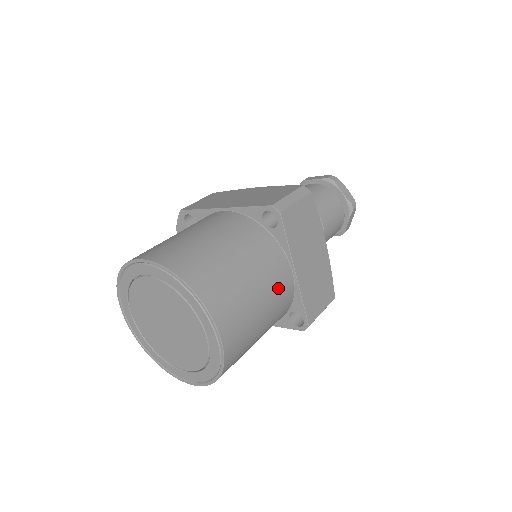
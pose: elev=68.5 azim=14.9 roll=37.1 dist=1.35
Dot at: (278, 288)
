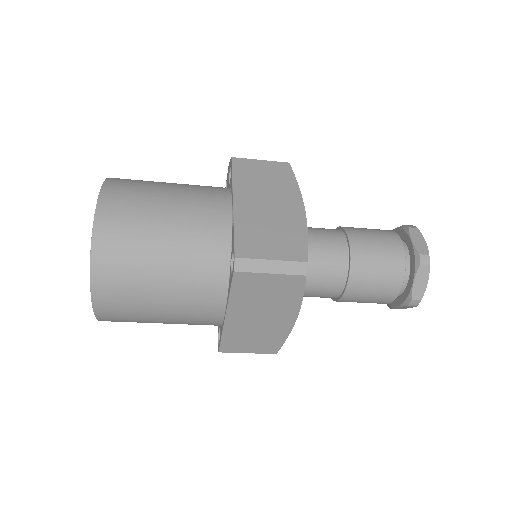
Dot at: (194, 314)
